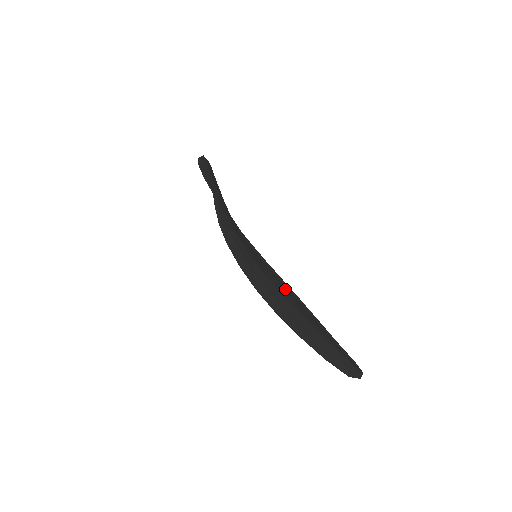
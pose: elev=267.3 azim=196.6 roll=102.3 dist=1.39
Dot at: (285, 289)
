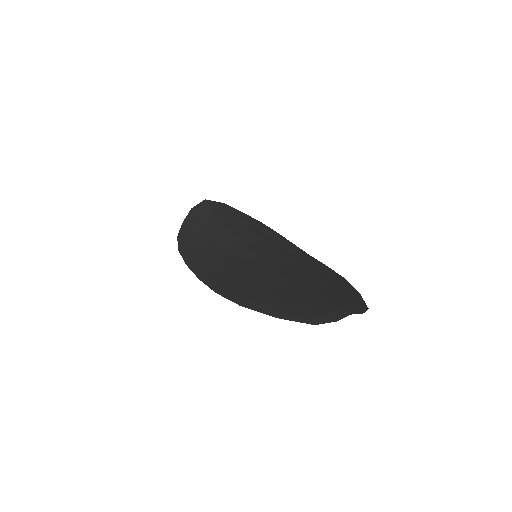
Dot at: (254, 292)
